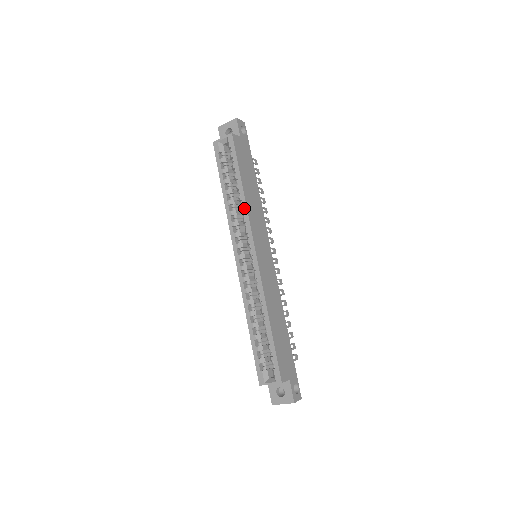
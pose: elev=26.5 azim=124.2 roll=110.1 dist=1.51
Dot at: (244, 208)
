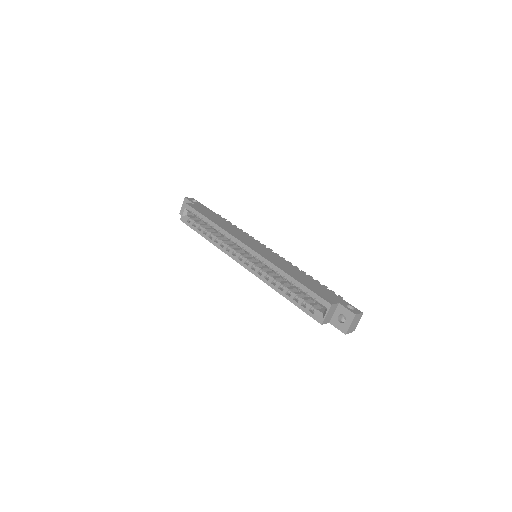
Dot at: (223, 232)
